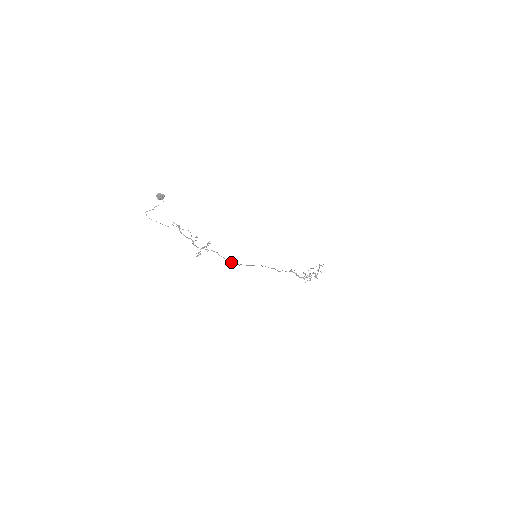
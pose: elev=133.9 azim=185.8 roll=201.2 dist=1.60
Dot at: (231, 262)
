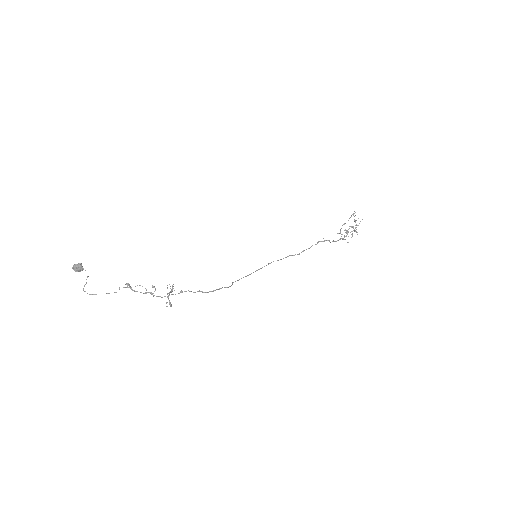
Dot at: occluded
